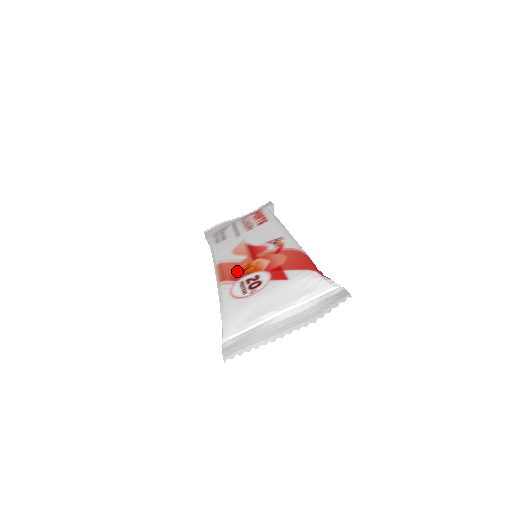
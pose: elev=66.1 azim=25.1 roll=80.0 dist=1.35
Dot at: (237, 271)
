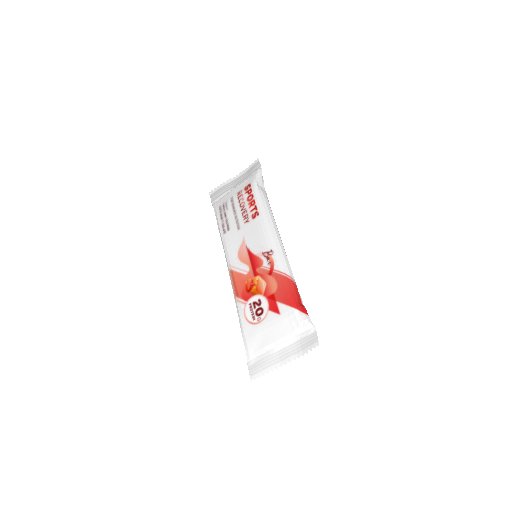
Dot at: (245, 288)
